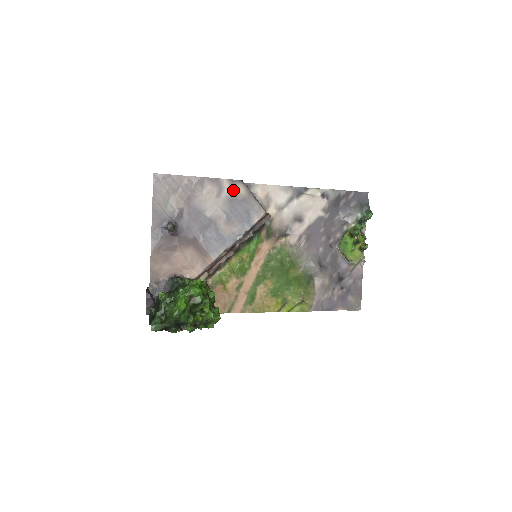
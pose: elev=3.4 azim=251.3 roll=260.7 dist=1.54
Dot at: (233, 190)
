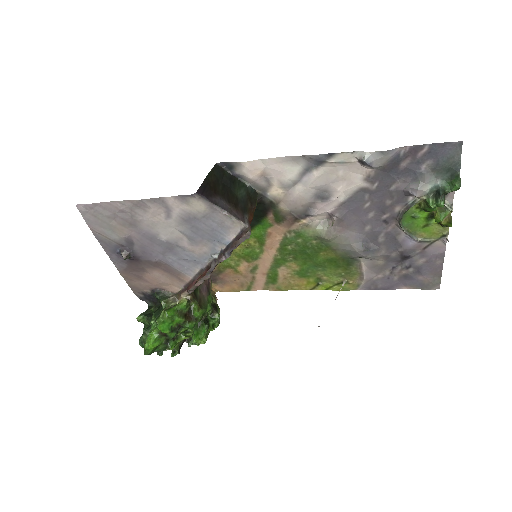
Dot at: (186, 208)
